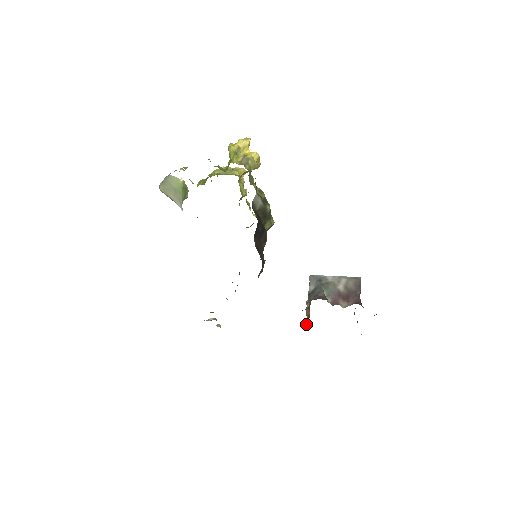
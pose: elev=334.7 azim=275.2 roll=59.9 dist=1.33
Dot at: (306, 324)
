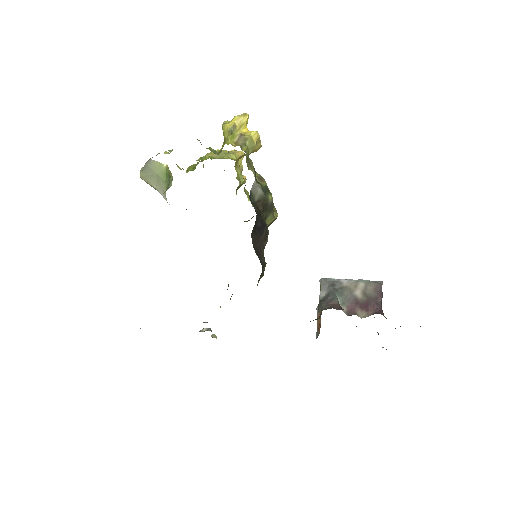
Dot at: (316, 335)
